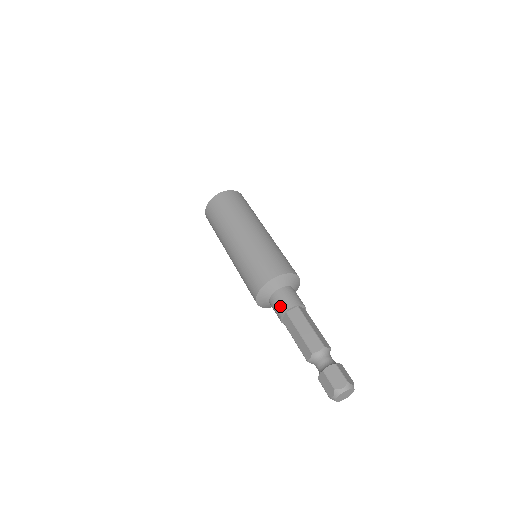
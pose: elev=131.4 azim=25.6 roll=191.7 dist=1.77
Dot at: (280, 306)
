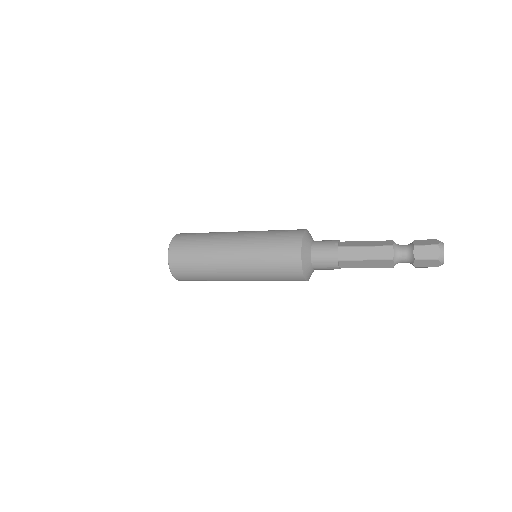
Dot at: (328, 247)
